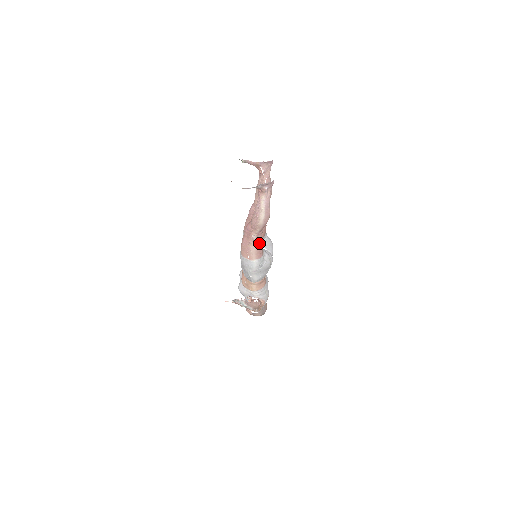
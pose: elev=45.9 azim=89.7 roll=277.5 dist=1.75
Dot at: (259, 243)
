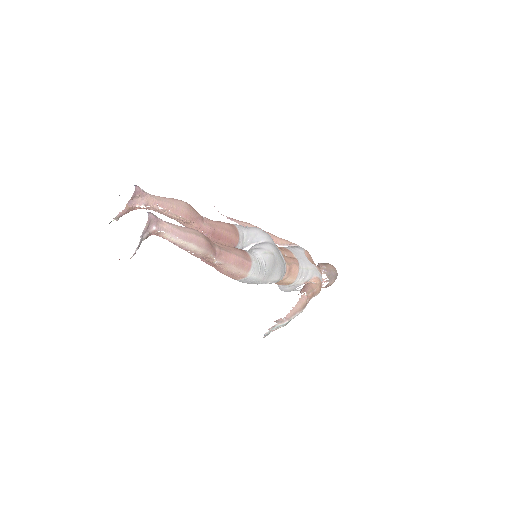
Dot at: (231, 259)
